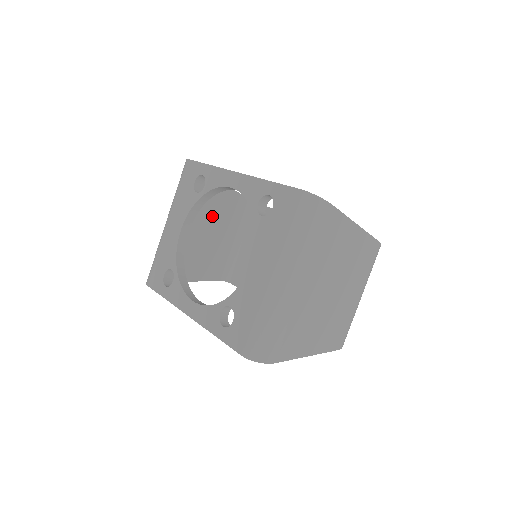
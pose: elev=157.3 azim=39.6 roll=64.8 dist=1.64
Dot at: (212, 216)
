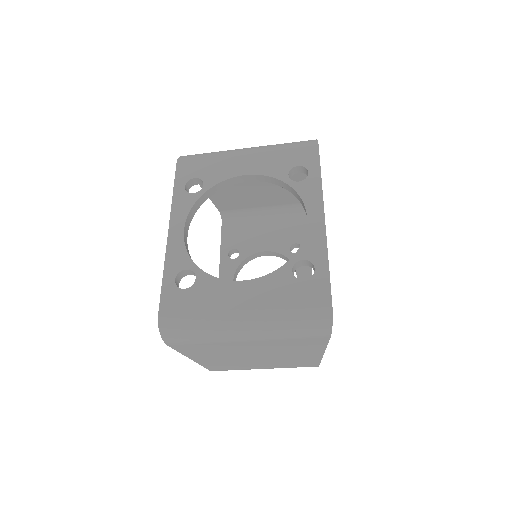
Dot at: occluded
